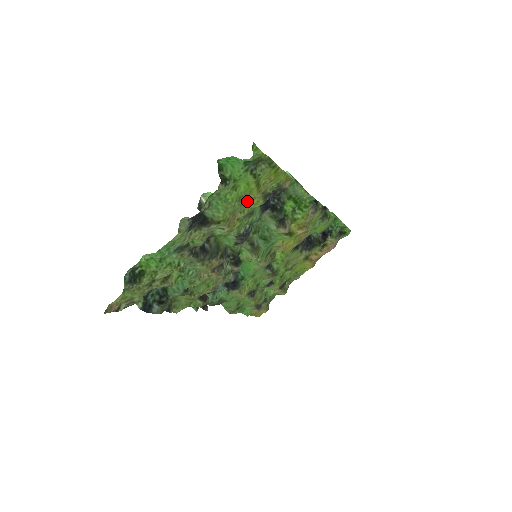
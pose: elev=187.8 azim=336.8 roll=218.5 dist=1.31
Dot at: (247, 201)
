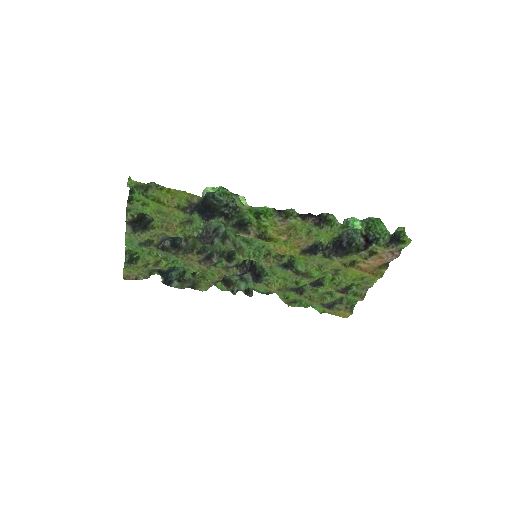
Dot at: (169, 213)
